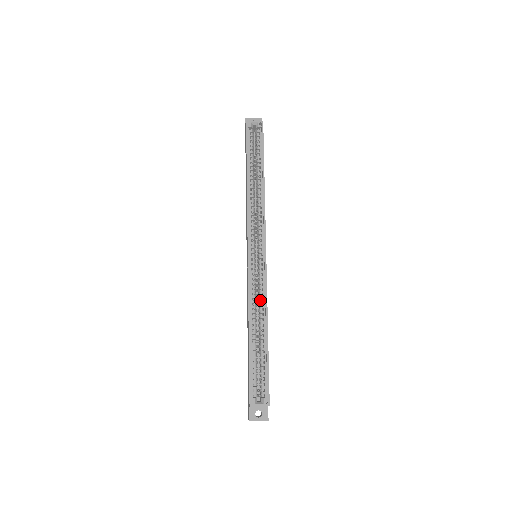
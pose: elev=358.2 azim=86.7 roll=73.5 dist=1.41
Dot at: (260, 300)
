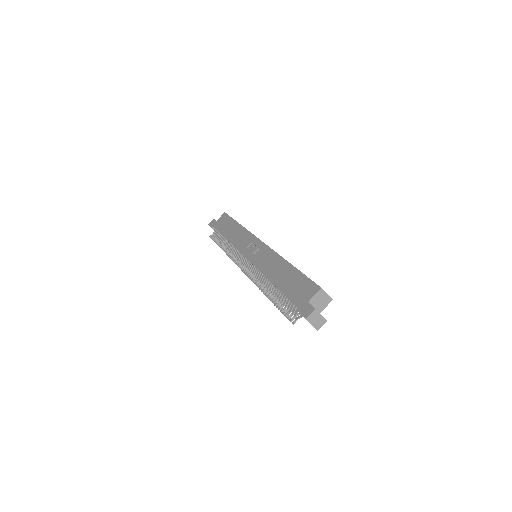
Dot at: occluded
